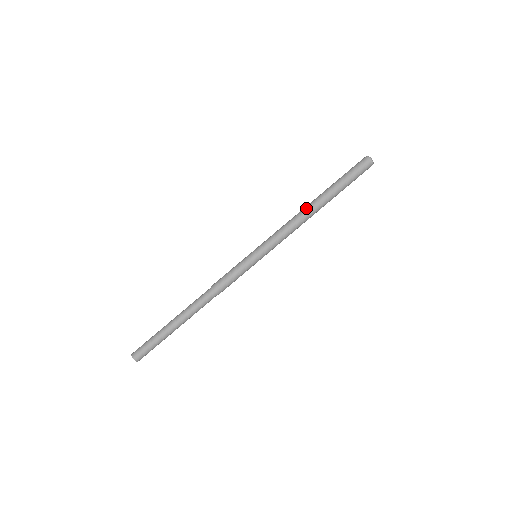
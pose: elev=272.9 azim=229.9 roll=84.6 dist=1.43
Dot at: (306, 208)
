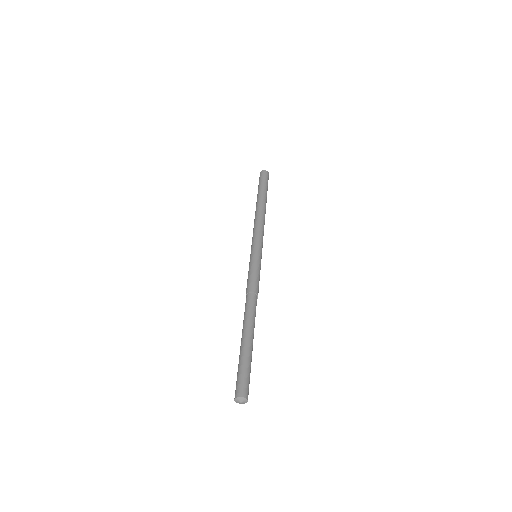
Dot at: (255, 214)
